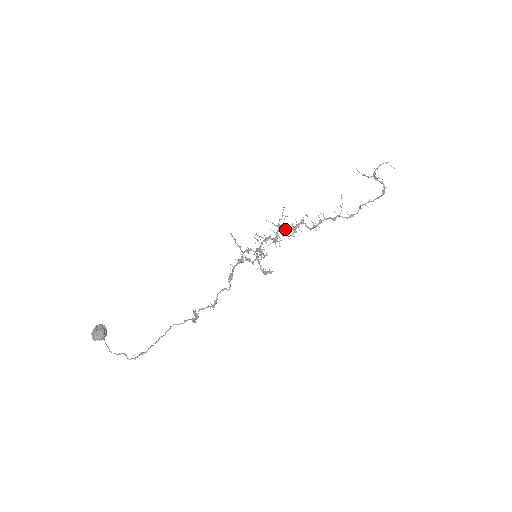
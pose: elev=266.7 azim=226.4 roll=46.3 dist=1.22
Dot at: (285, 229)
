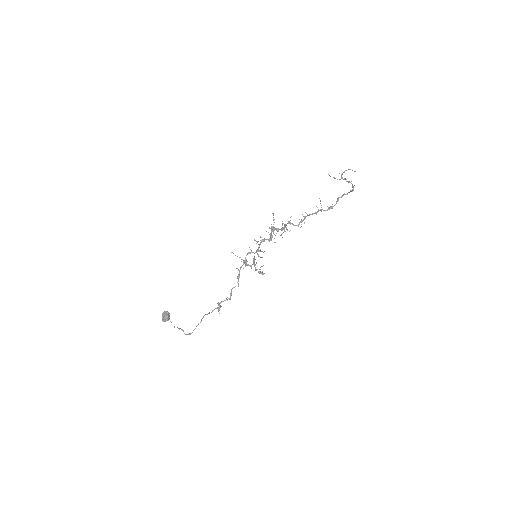
Dot at: (276, 230)
